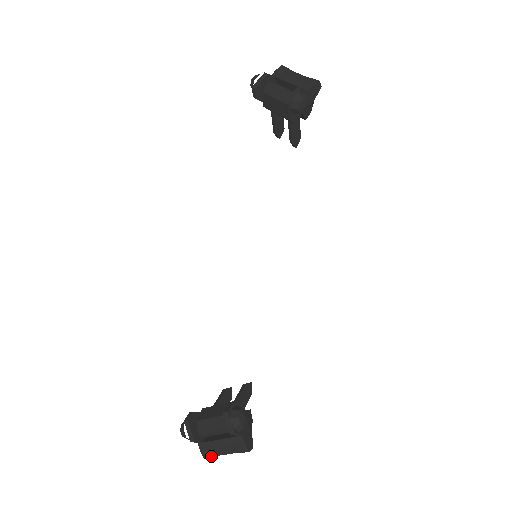
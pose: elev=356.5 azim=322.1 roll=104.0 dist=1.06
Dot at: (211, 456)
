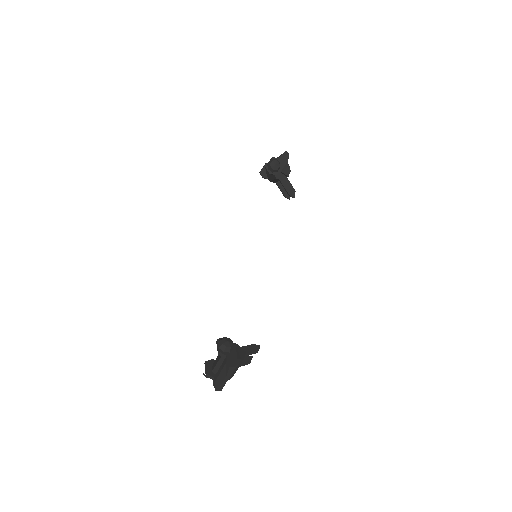
Dot at: (218, 386)
